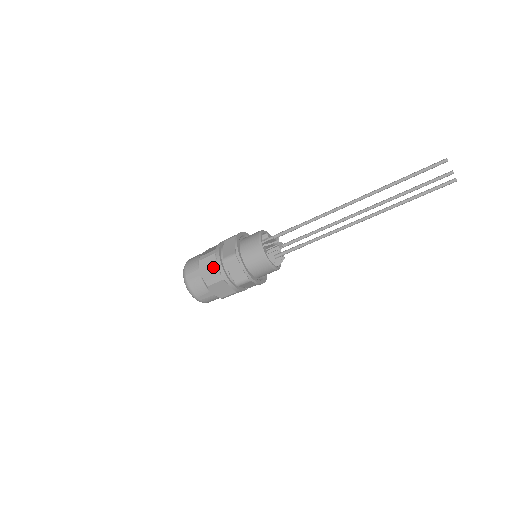
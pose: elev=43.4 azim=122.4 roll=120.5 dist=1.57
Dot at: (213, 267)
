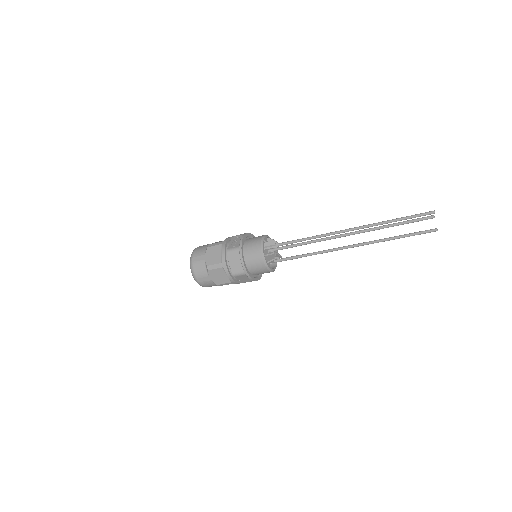
Dot at: (223, 276)
